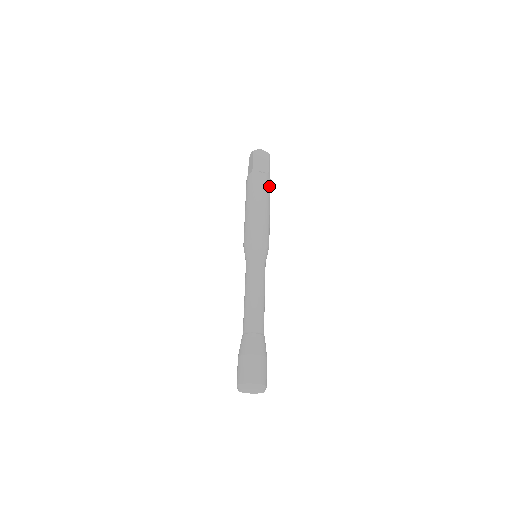
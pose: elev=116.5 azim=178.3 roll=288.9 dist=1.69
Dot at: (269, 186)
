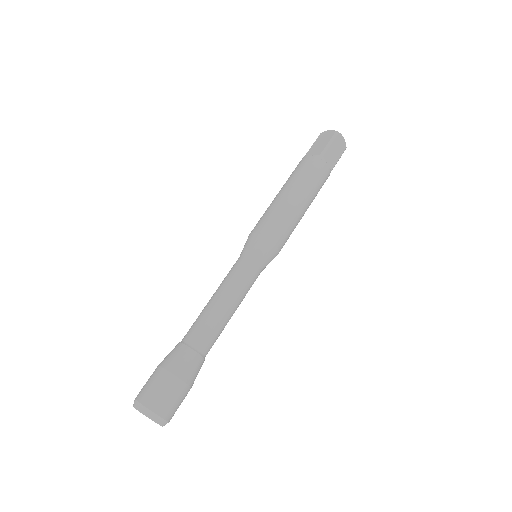
Dot at: occluded
